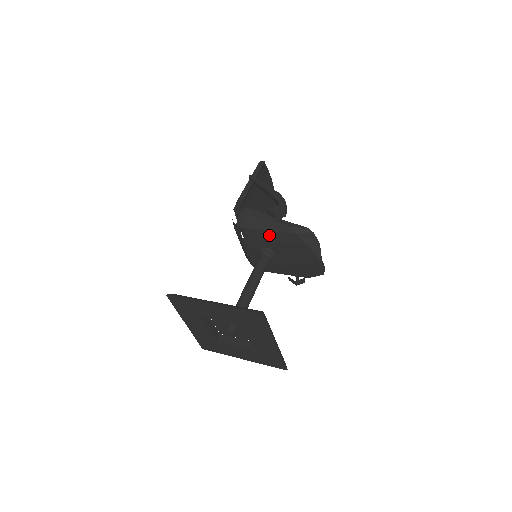
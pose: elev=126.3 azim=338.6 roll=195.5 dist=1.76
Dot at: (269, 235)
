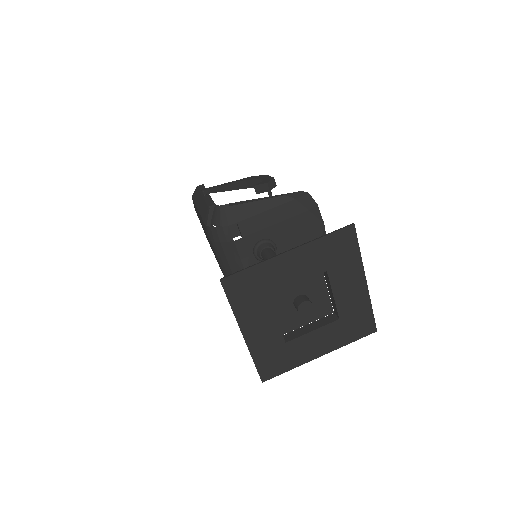
Dot at: (265, 218)
